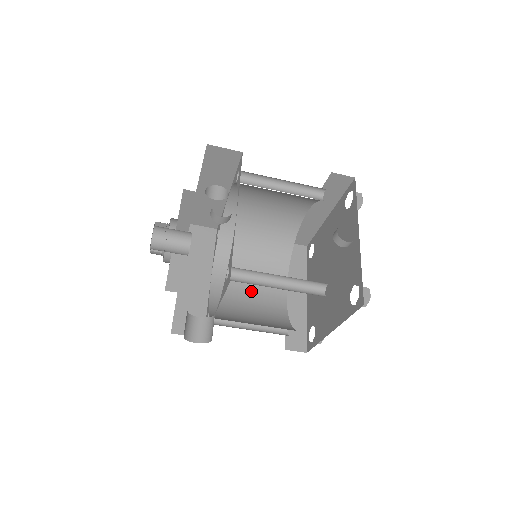
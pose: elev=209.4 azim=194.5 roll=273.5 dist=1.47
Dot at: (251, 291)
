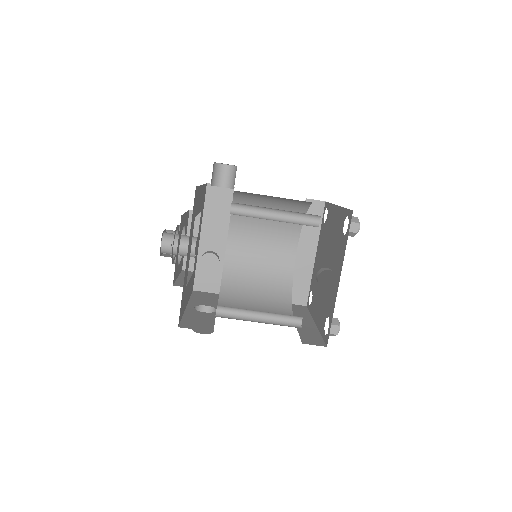
Dot at: (263, 252)
